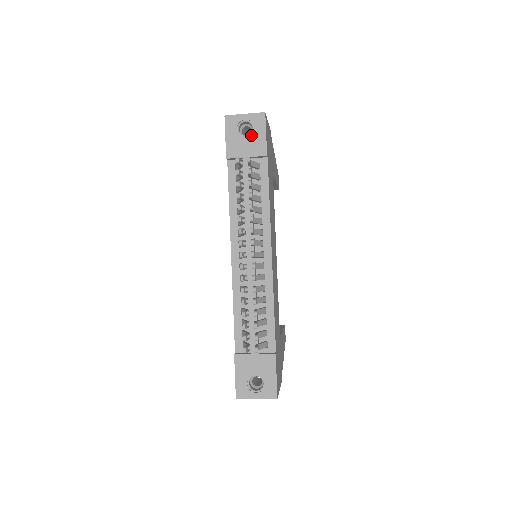
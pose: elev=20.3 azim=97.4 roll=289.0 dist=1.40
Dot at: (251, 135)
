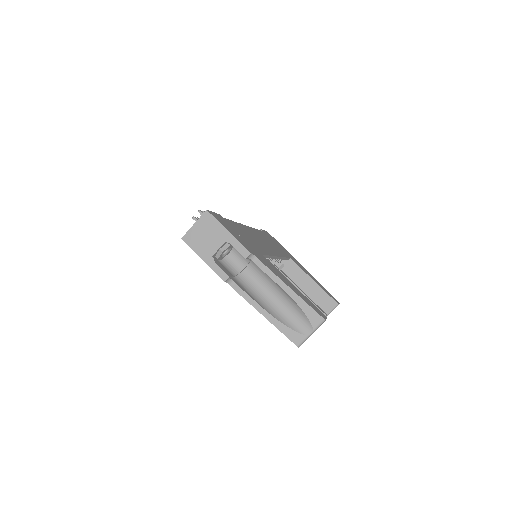
Dot at: occluded
